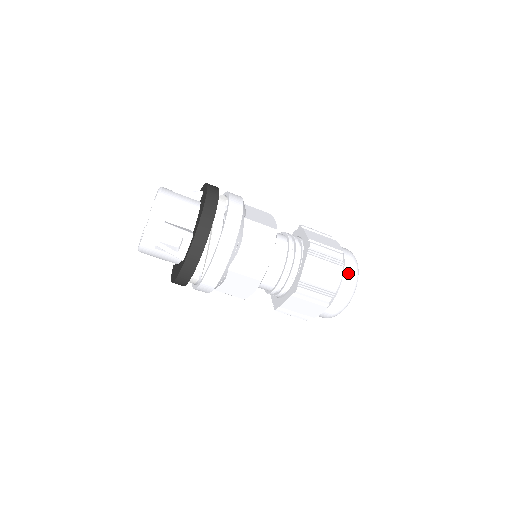
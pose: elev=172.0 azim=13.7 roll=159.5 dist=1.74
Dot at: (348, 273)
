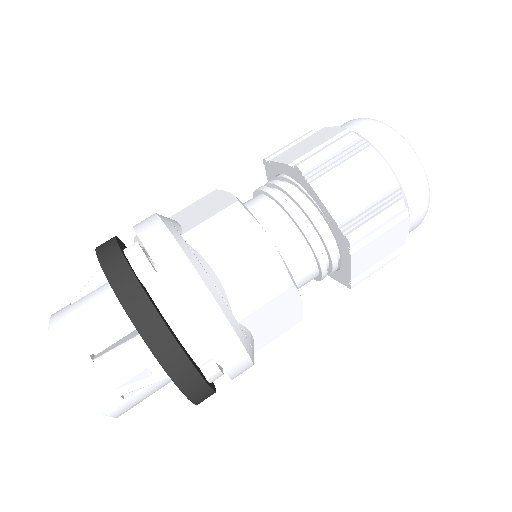
Dot at: (385, 146)
